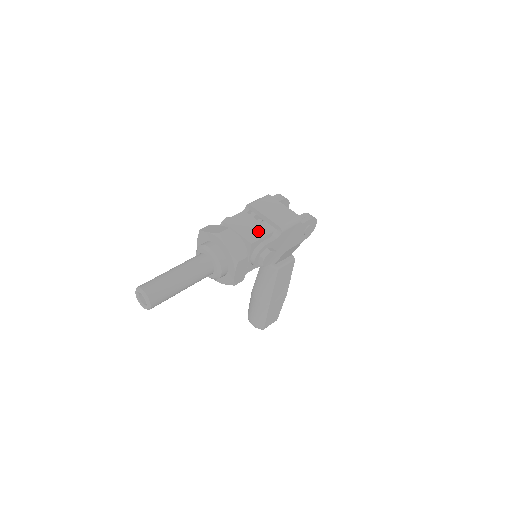
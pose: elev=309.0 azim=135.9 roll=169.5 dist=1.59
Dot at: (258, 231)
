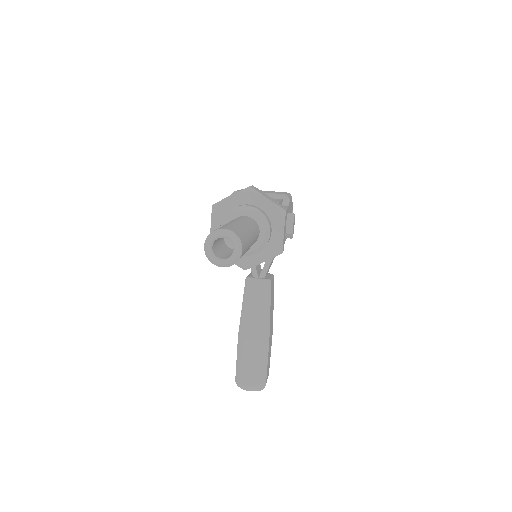
Dot at: occluded
